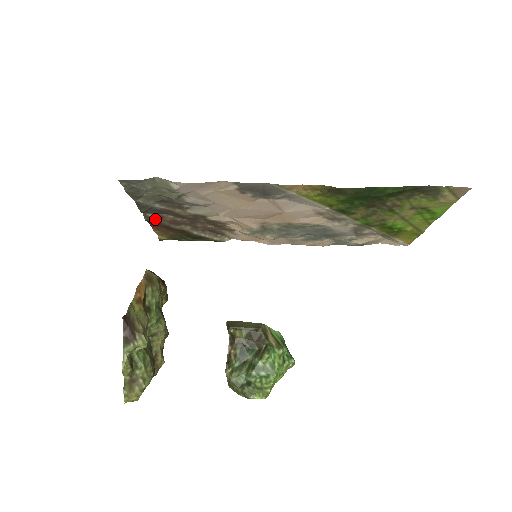
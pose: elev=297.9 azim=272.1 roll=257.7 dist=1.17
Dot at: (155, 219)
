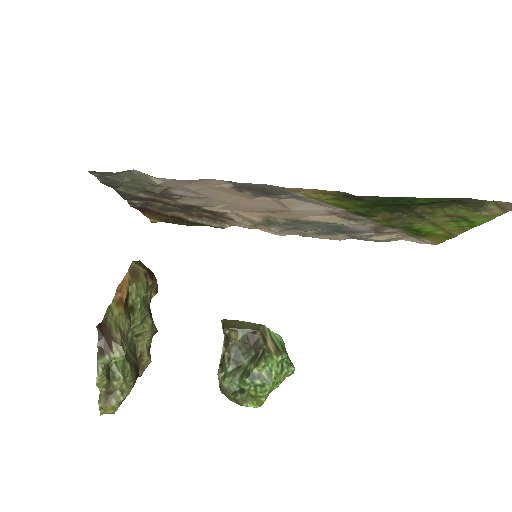
Dot at: (142, 205)
